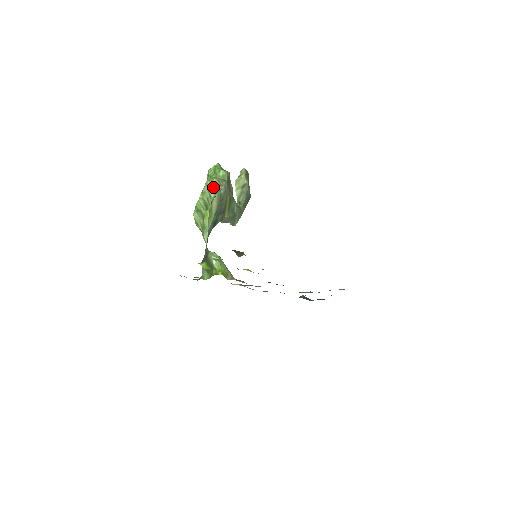
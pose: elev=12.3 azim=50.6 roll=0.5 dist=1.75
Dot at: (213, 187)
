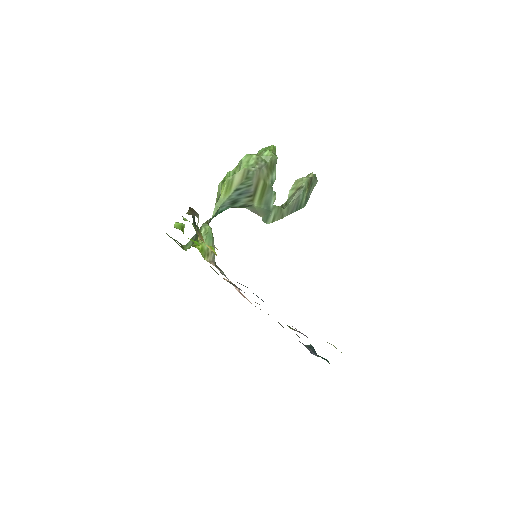
Dot at: (247, 162)
